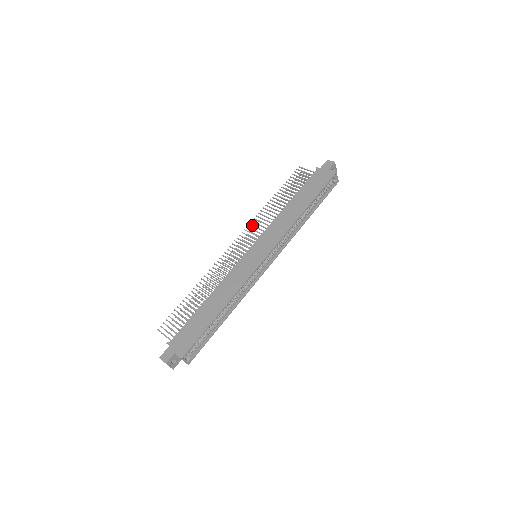
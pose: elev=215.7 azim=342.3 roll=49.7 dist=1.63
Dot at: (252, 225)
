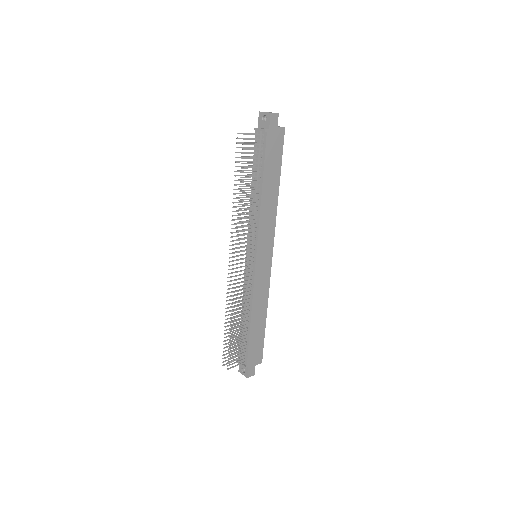
Dot at: occluded
